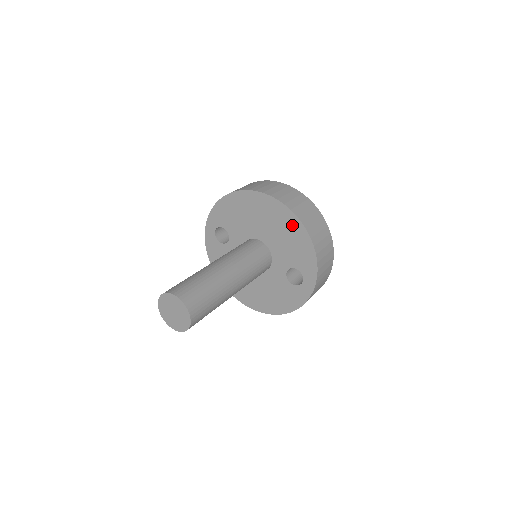
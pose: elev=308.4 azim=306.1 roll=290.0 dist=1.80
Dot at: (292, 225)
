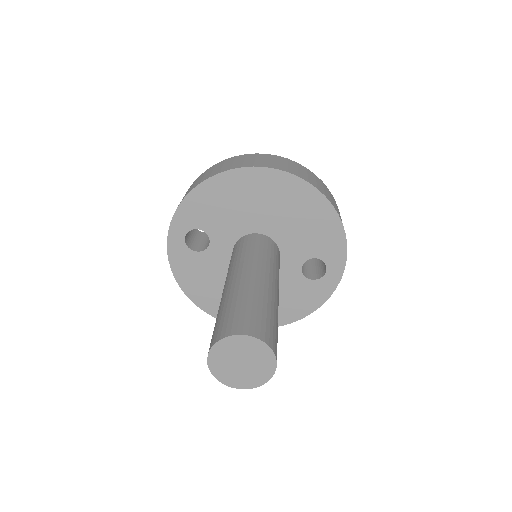
Dot at: (311, 202)
